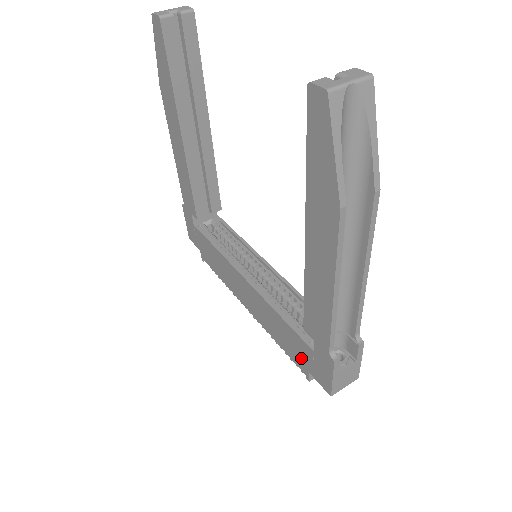
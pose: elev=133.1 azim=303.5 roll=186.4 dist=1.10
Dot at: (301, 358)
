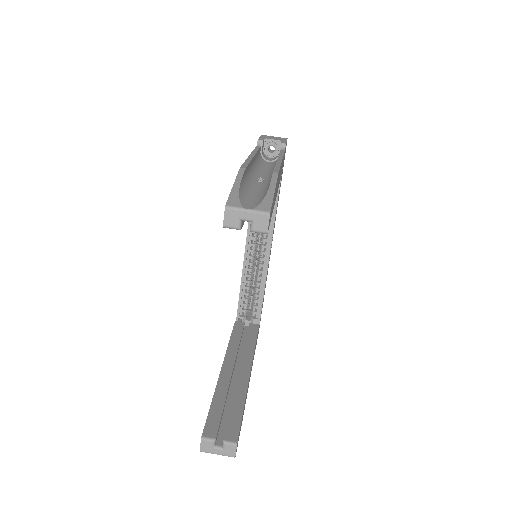
Dot at: occluded
